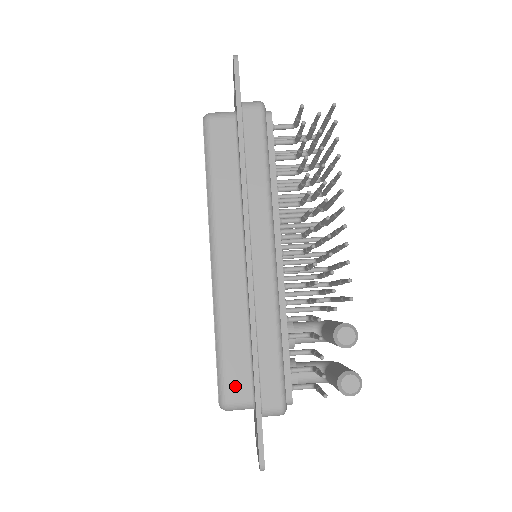
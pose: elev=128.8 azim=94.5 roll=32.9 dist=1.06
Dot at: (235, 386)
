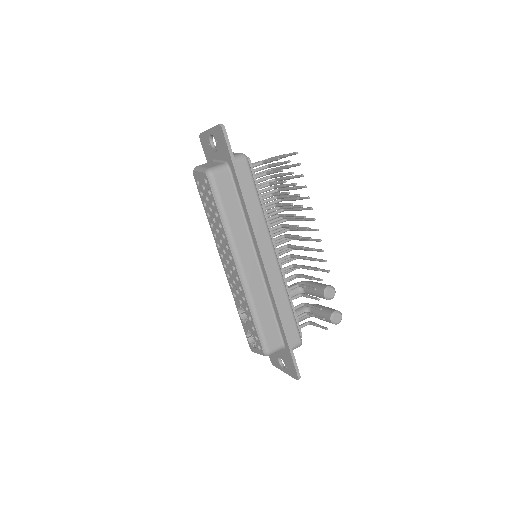
Dot at: (272, 341)
